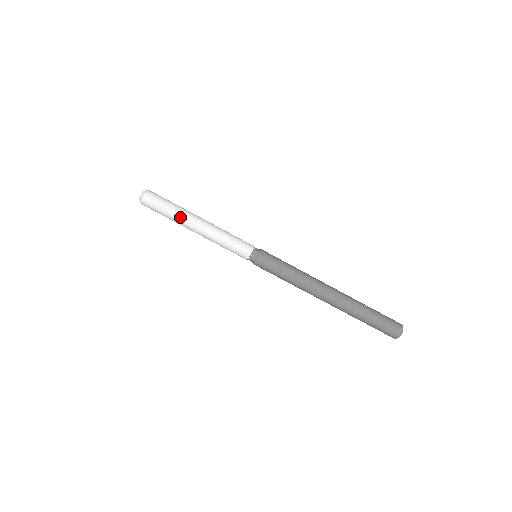
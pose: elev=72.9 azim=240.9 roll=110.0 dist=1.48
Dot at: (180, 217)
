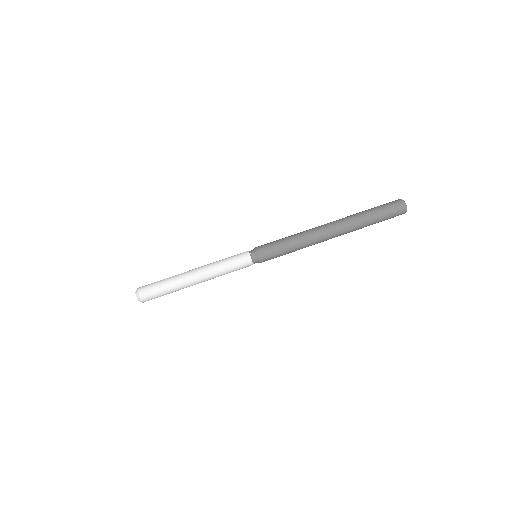
Dot at: (179, 286)
